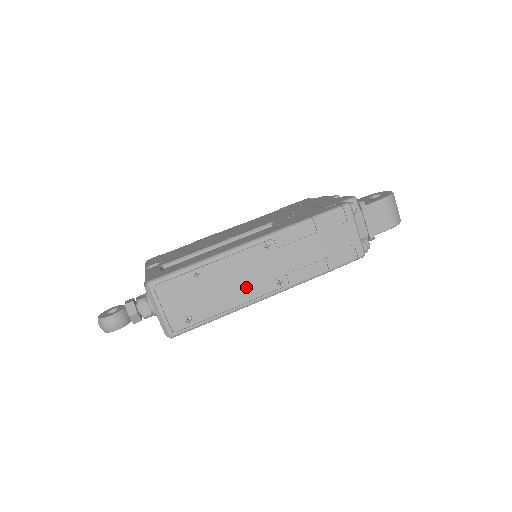
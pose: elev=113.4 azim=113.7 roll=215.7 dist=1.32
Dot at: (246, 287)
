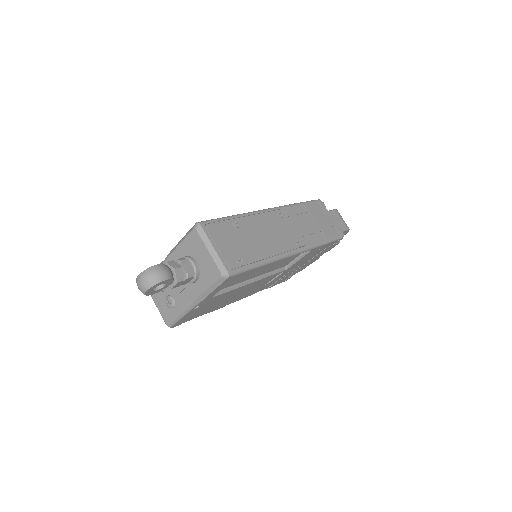
Dot at: (276, 241)
